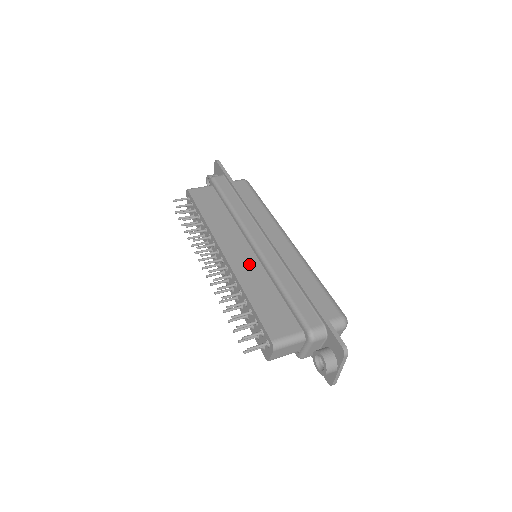
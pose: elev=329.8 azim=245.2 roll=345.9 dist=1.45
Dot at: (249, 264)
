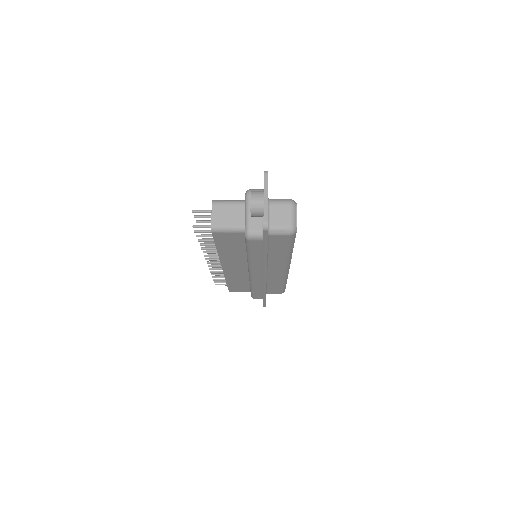
Dot at: occluded
